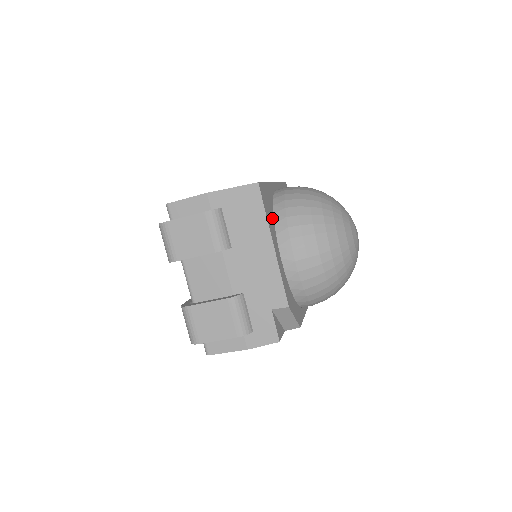
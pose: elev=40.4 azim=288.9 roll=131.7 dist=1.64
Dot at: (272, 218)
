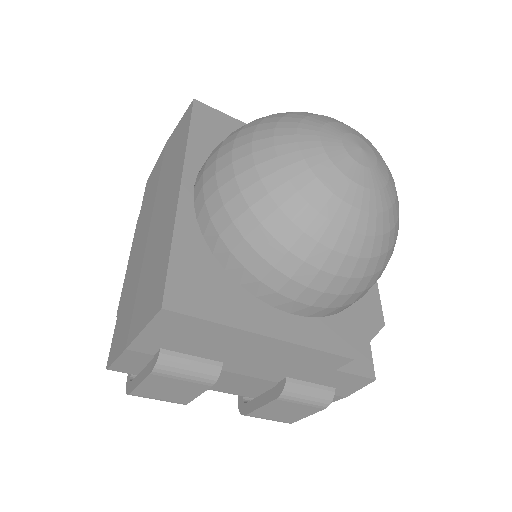
Dot at: (229, 286)
